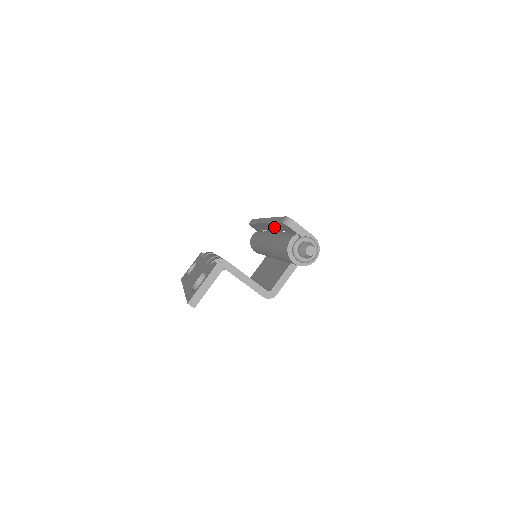
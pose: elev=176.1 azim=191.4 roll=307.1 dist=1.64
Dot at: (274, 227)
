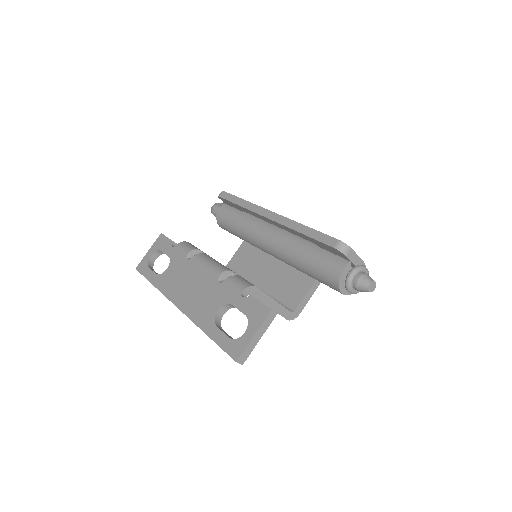
Dot at: (295, 232)
